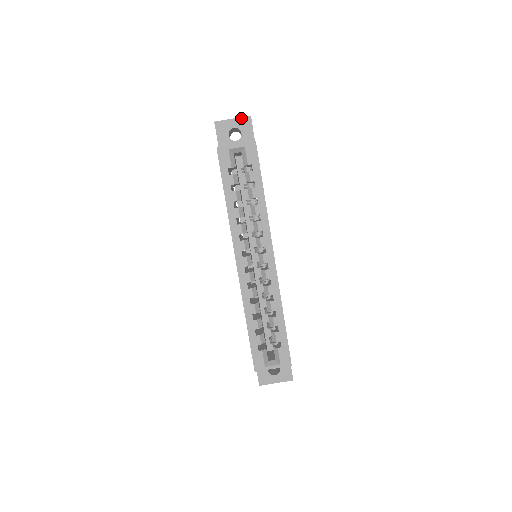
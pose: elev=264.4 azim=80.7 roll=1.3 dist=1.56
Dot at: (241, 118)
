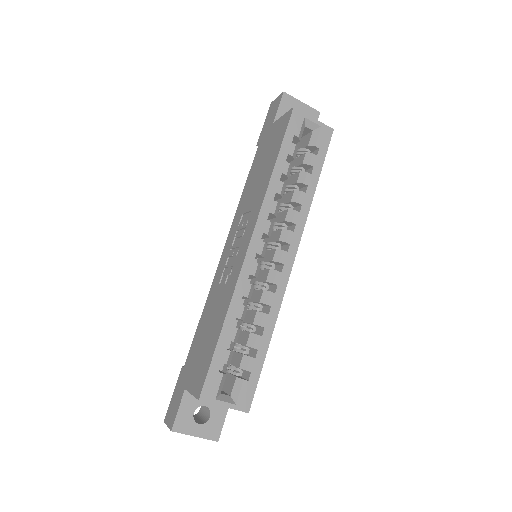
Dot at: (310, 107)
